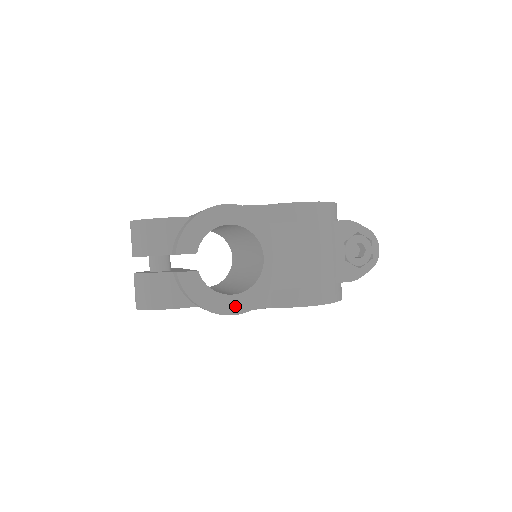
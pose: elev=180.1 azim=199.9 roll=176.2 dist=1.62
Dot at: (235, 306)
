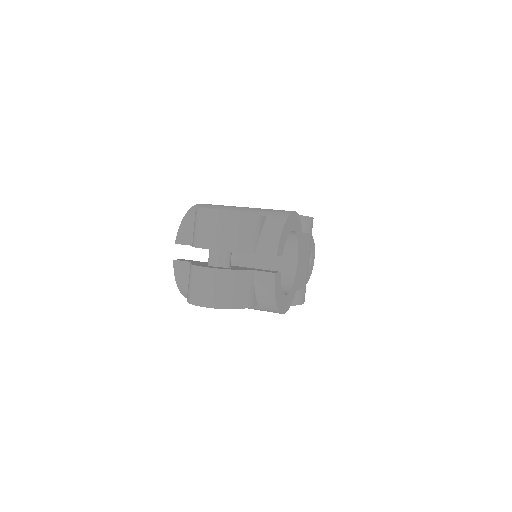
Dot at: (286, 305)
